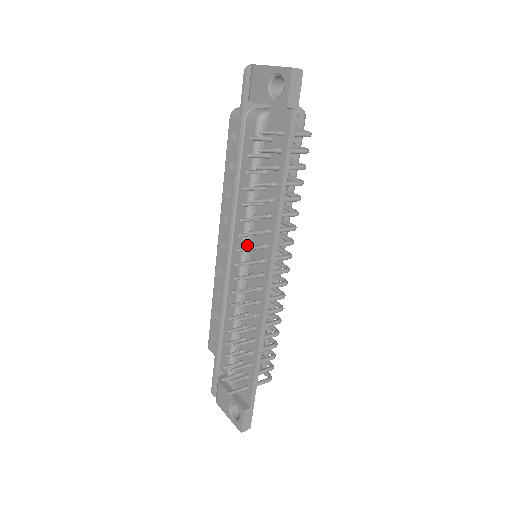
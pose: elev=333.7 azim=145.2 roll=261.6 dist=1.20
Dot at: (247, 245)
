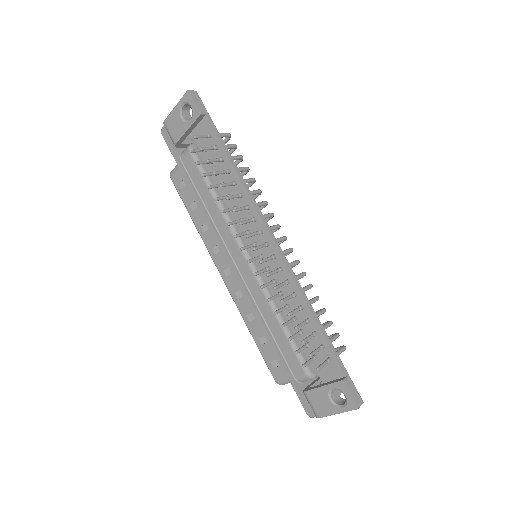
Dot at: (242, 242)
